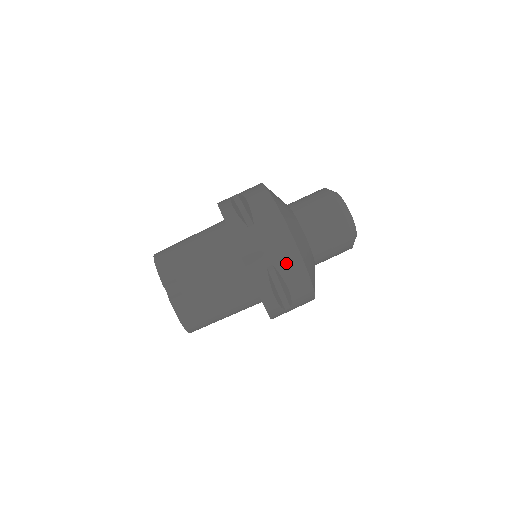
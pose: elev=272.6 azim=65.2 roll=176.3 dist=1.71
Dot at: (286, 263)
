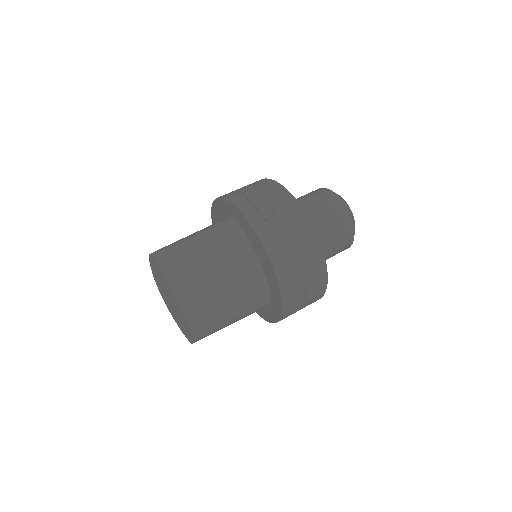
Dot at: (312, 271)
